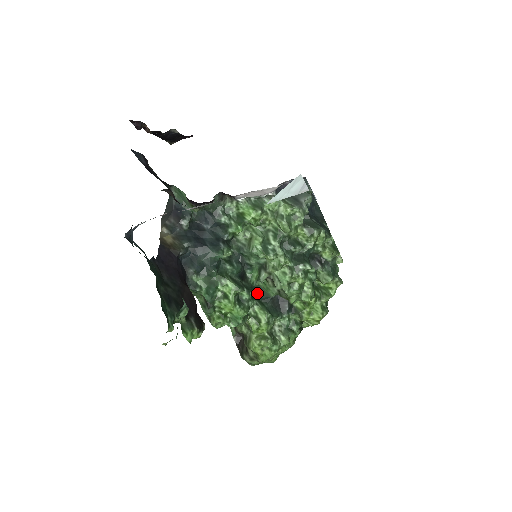
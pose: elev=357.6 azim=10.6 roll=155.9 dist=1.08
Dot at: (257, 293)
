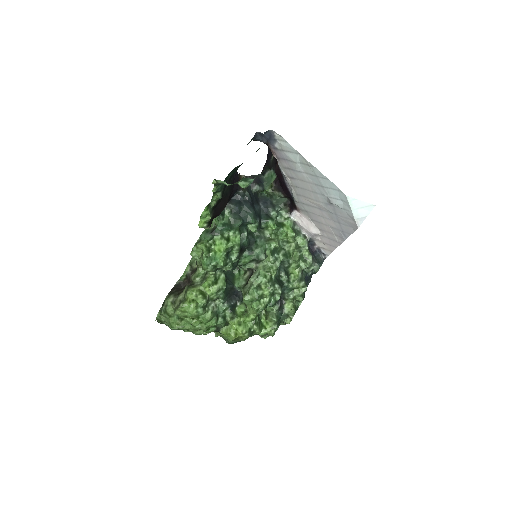
Dot at: (229, 274)
